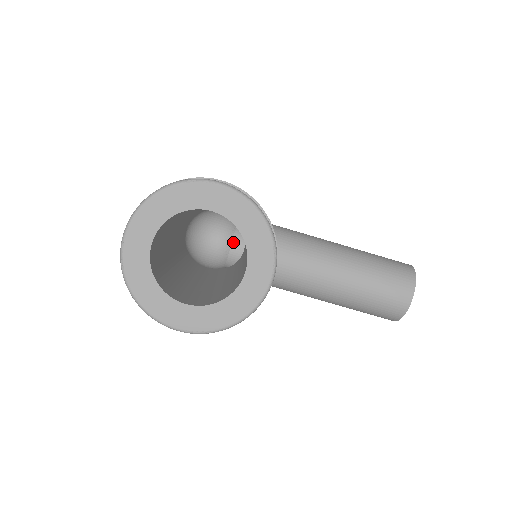
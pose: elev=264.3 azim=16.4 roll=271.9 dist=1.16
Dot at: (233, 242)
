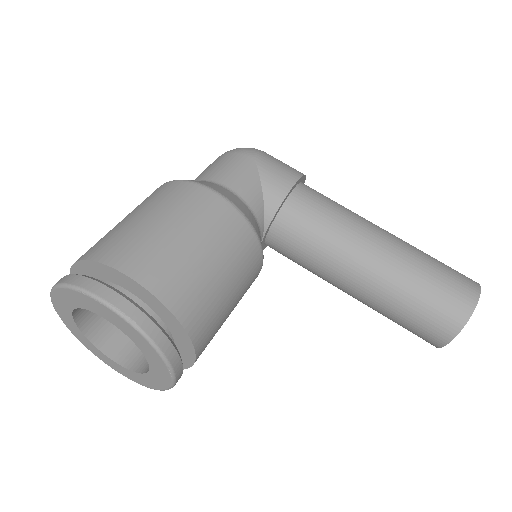
Dot at: occluded
